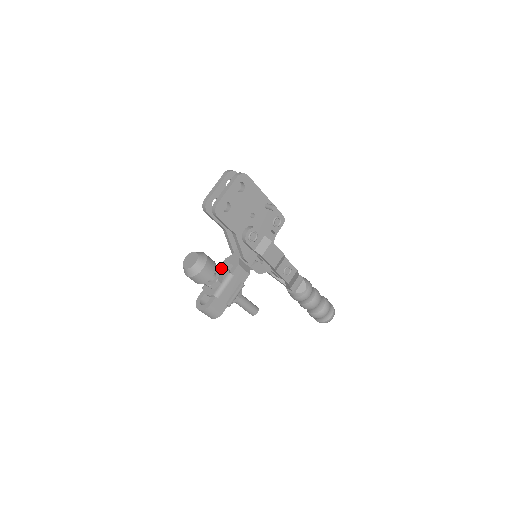
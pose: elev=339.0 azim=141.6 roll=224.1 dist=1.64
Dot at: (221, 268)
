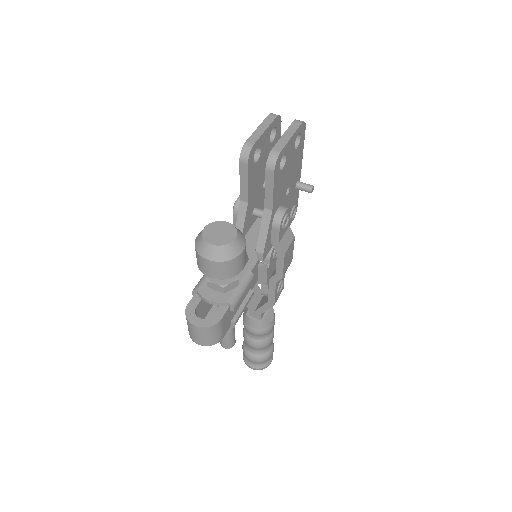
Dot at: occluded
